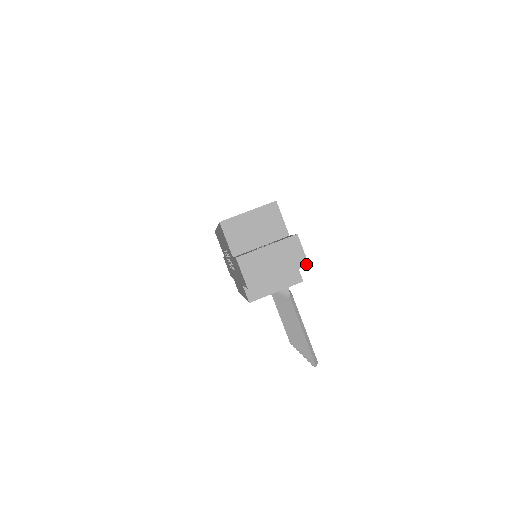
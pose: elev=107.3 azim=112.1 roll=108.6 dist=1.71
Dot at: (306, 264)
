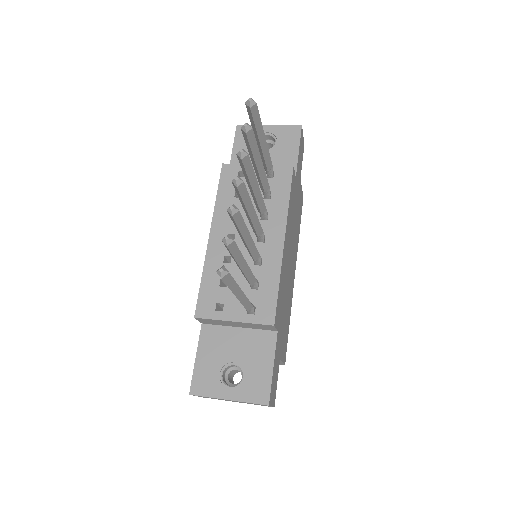
Dot at: (299, 126)
